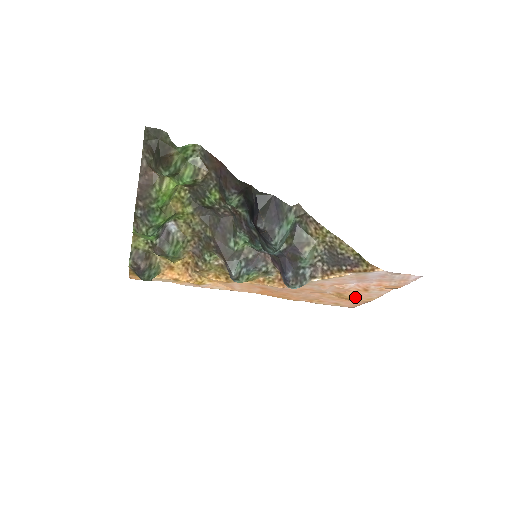
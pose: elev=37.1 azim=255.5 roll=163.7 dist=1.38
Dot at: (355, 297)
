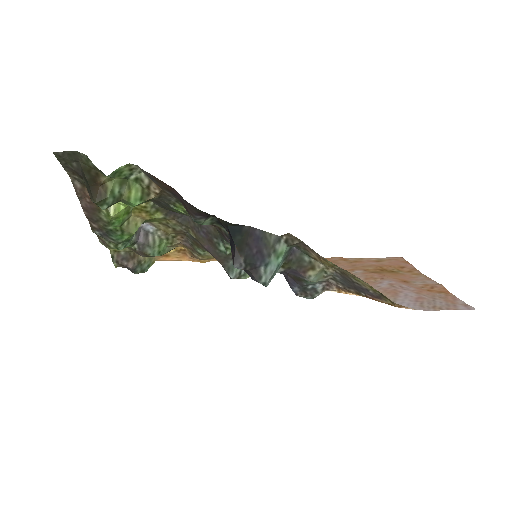
Dot at: (396, 273)
